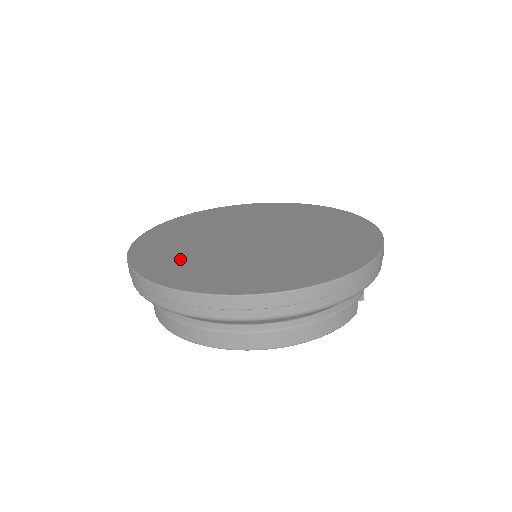
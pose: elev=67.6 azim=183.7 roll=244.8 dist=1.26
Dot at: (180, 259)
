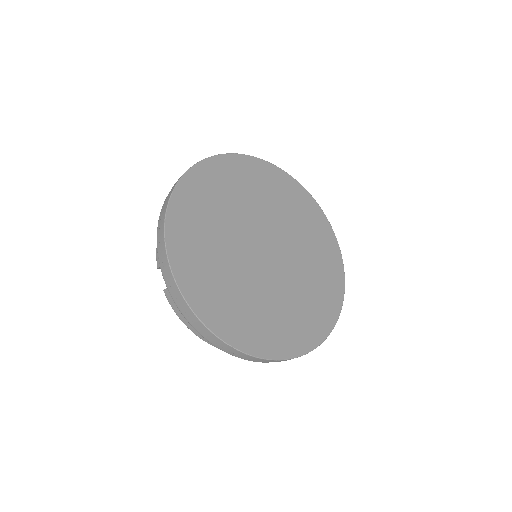
Dot at: (258, 317)
